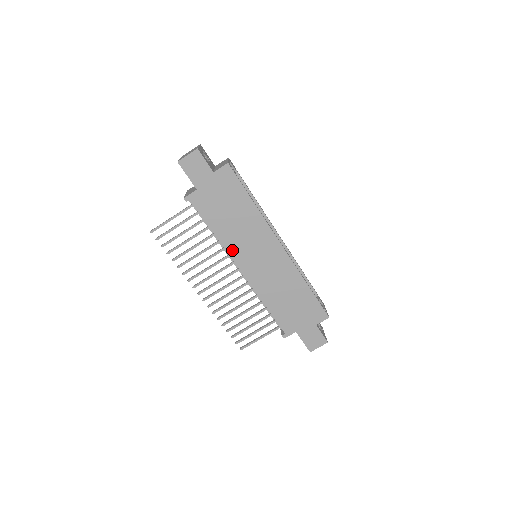
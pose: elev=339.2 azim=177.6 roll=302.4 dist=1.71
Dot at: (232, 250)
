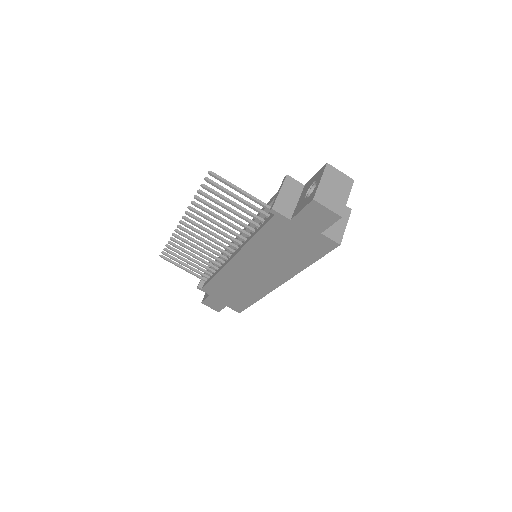
Dot at: (246, 252)
